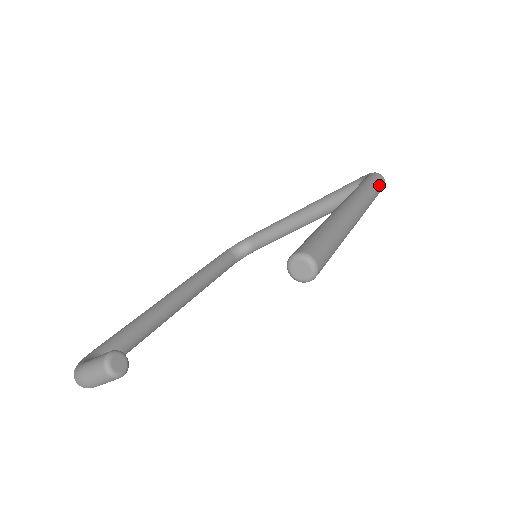
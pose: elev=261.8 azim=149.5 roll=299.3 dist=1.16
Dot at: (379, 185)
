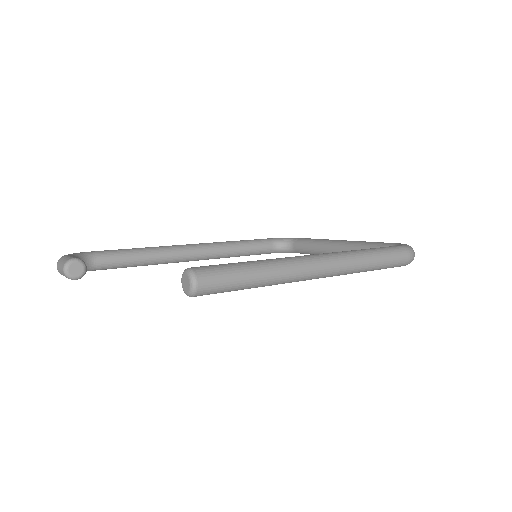
Dot at: (392, 260)
